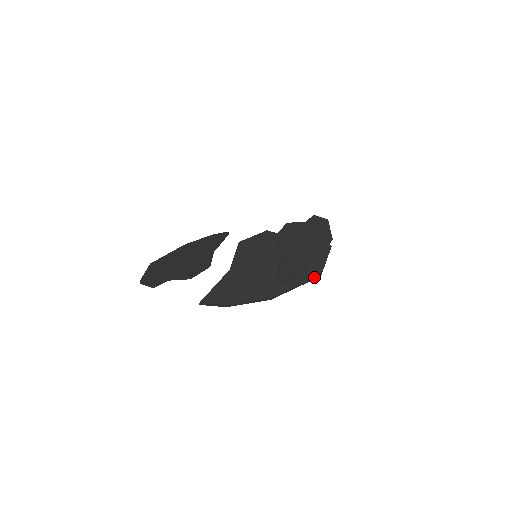
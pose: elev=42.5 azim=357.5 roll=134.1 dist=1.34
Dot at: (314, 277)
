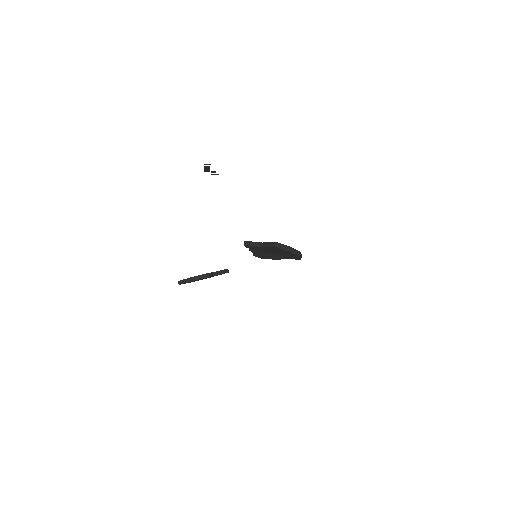
Dot at: occluded
